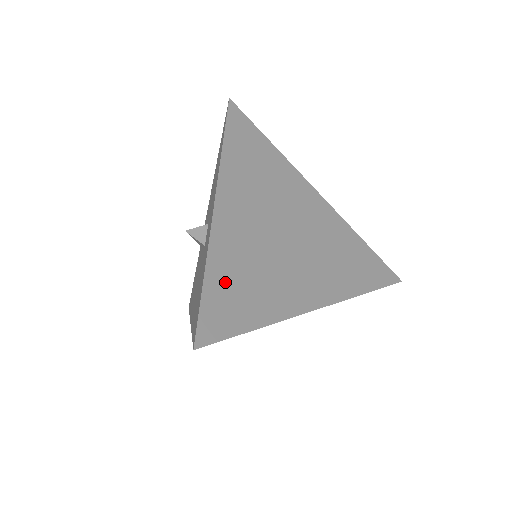
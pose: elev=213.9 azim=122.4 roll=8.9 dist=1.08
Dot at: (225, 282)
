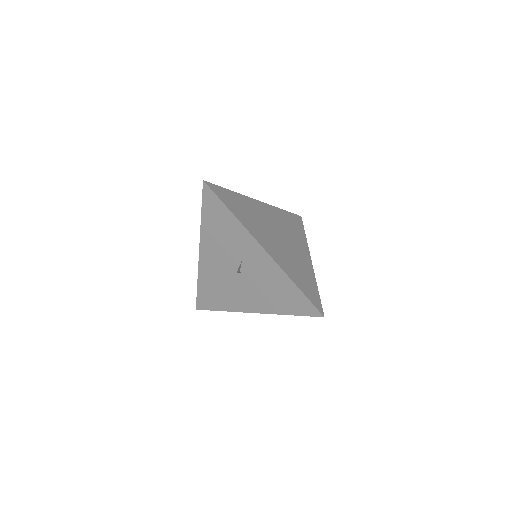
Dot at: (300, 282)
